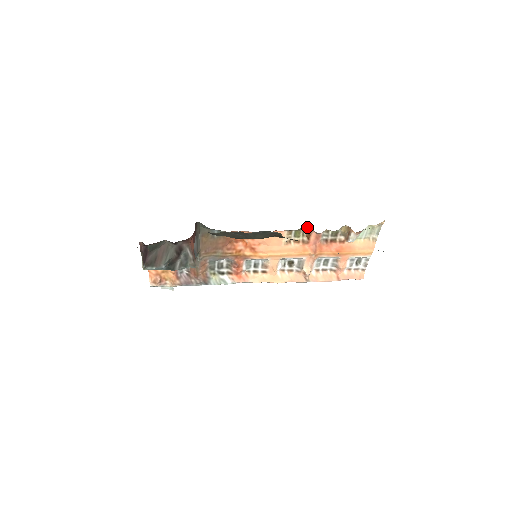
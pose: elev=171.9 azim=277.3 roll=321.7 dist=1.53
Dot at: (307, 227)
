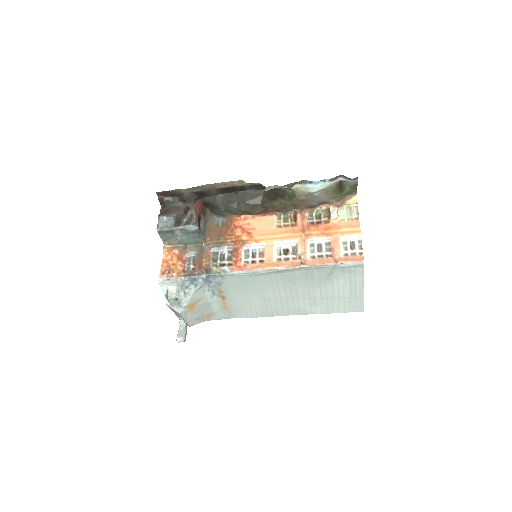
Dot at: (293, 214)
